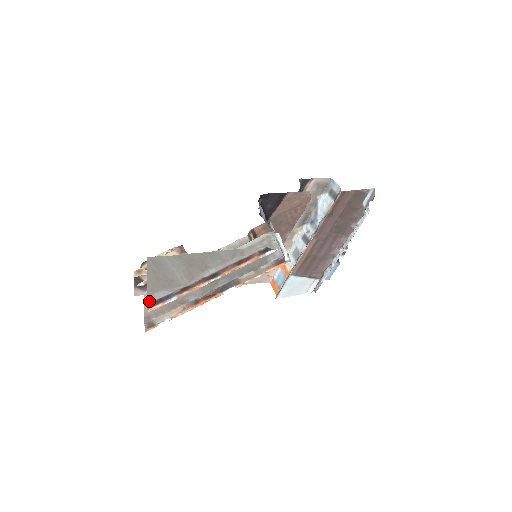
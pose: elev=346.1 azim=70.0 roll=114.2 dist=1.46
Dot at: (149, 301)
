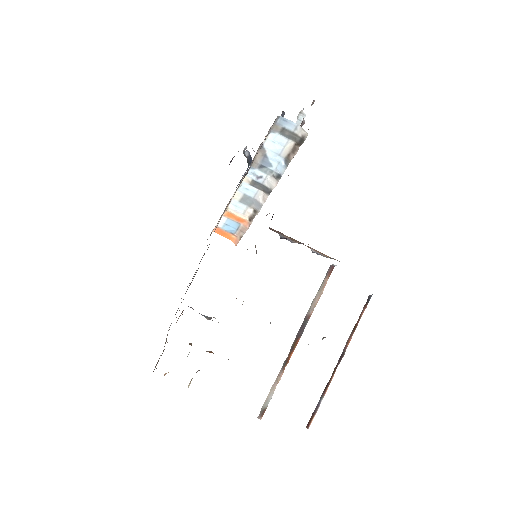
Dot at: (308, 425)
